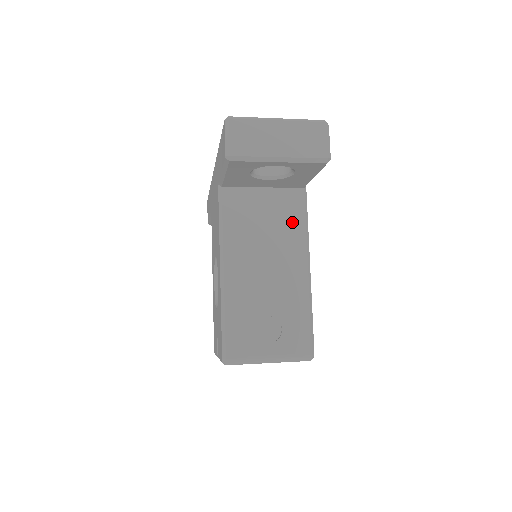
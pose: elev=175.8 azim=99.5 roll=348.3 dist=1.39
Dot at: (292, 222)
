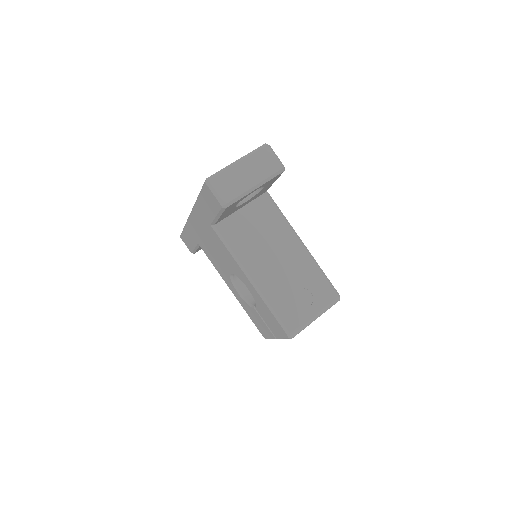
Dot at: (273, 219)
